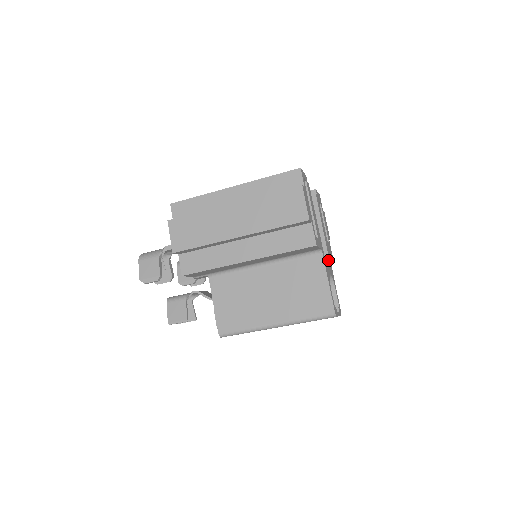
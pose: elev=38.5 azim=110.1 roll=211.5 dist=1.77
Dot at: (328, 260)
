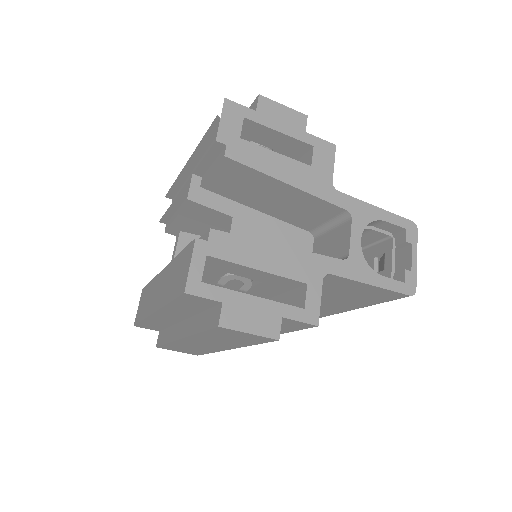
Dot at: (339, 209)
